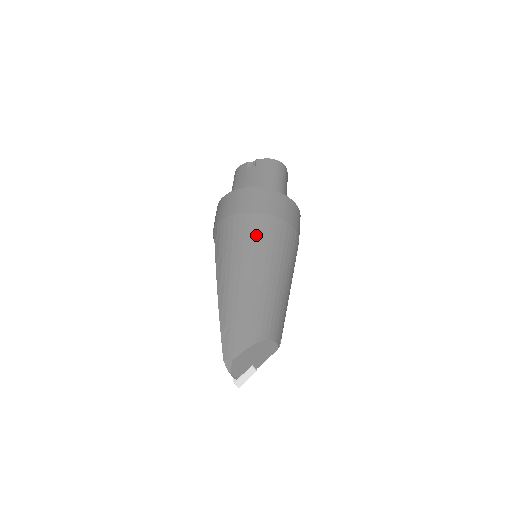
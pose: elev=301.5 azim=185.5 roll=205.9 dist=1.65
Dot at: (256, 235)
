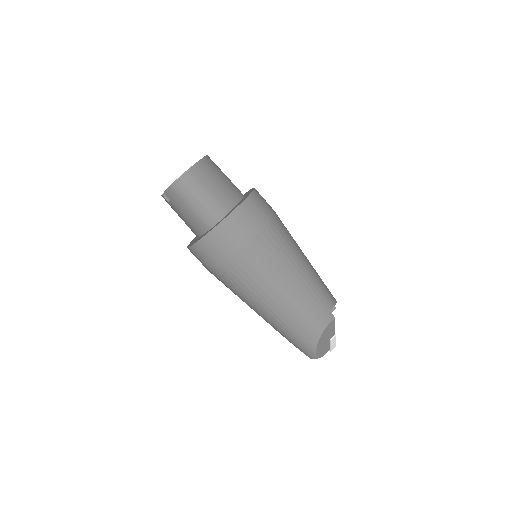
Dot at: (240, 281)
